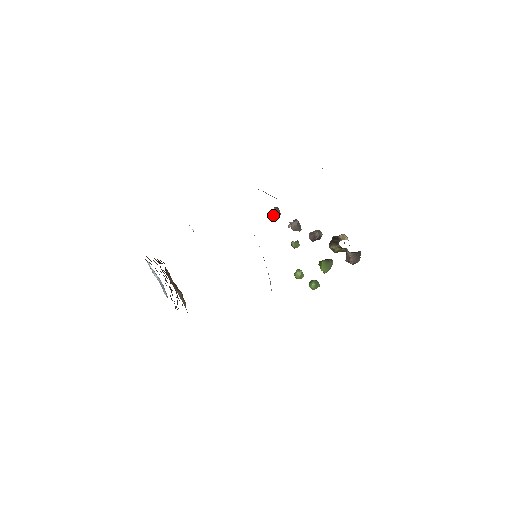
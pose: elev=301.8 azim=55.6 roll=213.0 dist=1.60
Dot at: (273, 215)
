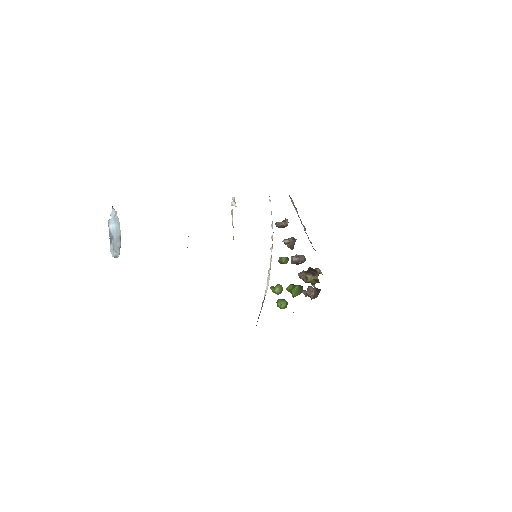
Dot at: (280, 224)
